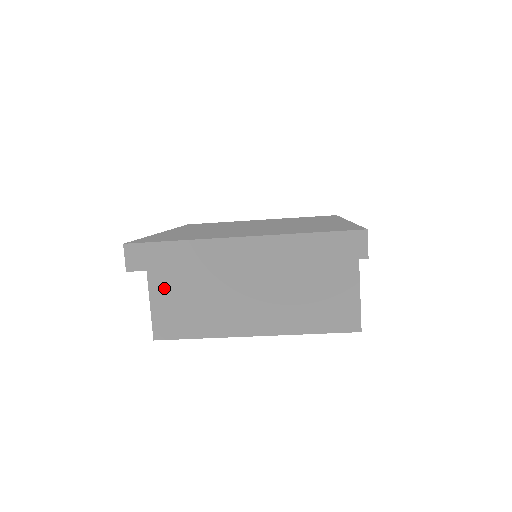
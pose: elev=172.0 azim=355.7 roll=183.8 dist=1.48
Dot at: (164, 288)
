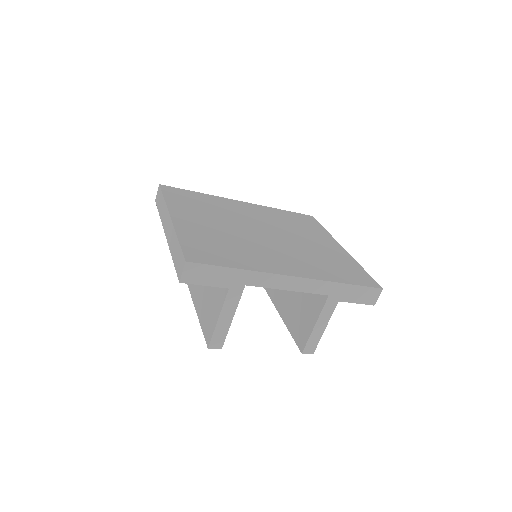
Dot at: occluded
